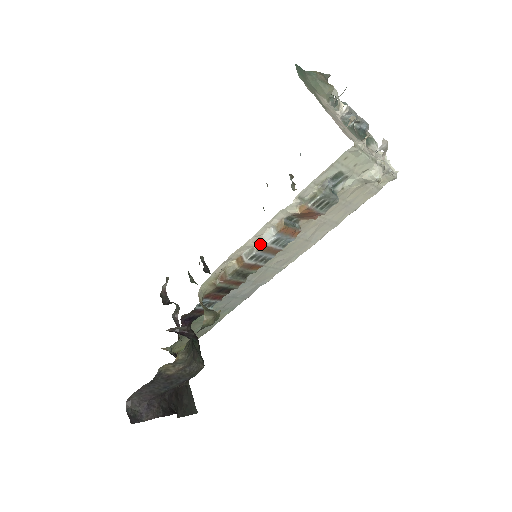
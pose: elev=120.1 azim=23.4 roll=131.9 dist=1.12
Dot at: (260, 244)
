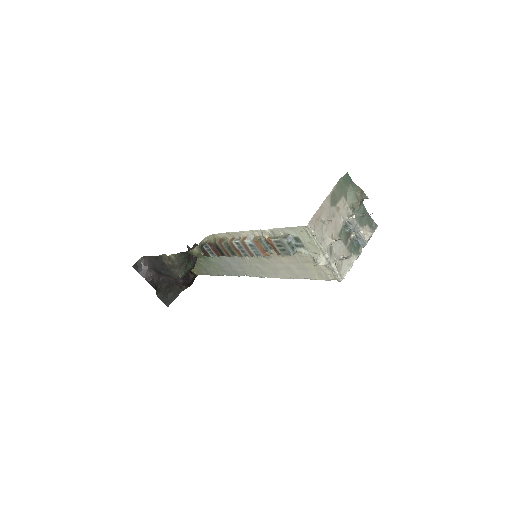
Dot at: (244, 239)
